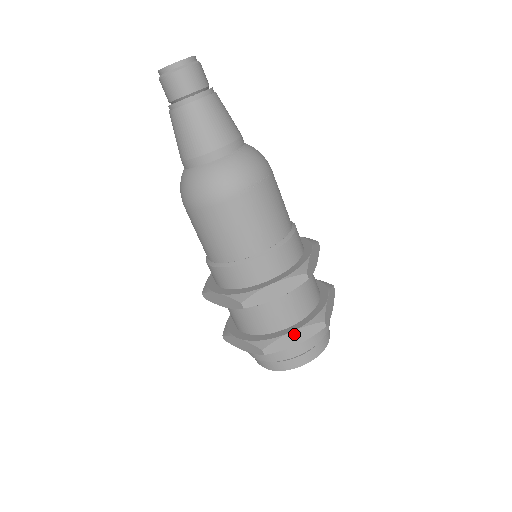
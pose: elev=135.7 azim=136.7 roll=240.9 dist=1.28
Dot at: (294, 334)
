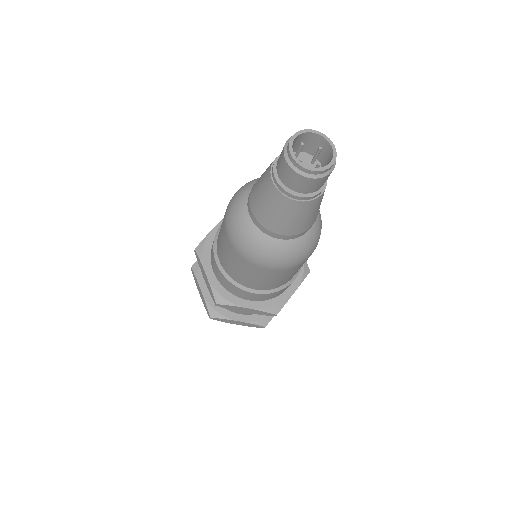
Dot at: occluded
